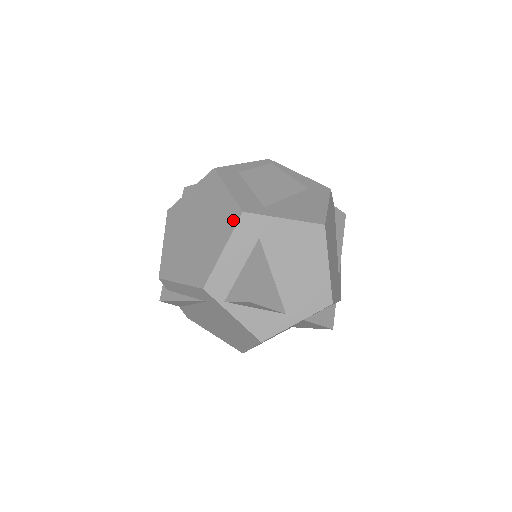
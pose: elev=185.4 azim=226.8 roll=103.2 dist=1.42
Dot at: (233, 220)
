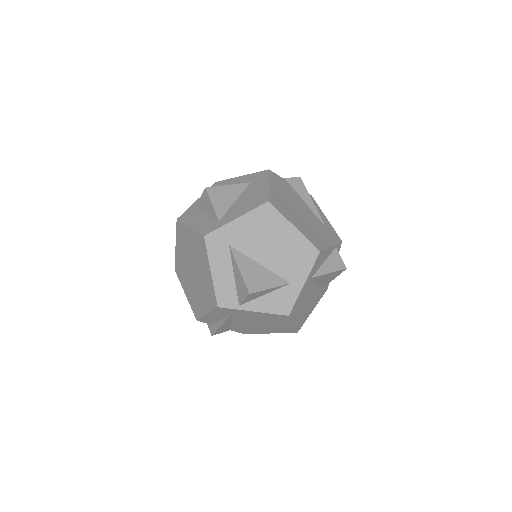
Dot at: (203, 246)
